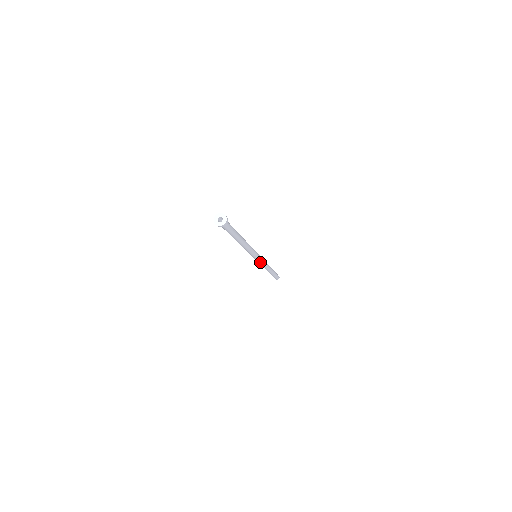
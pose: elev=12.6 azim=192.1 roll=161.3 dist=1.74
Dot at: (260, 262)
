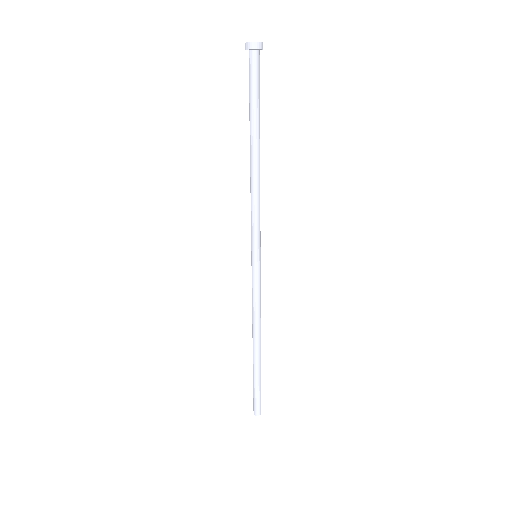
Dot at: (257, 283)
